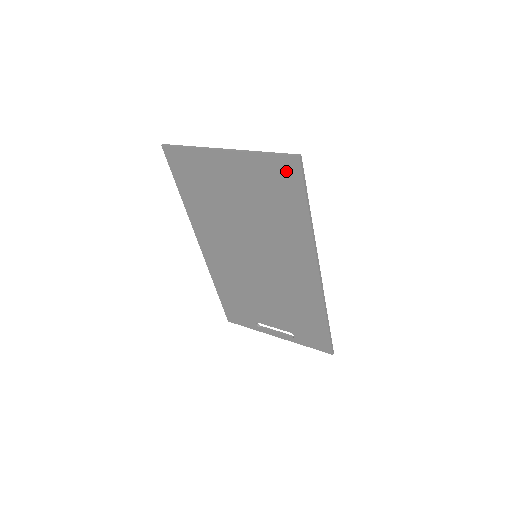
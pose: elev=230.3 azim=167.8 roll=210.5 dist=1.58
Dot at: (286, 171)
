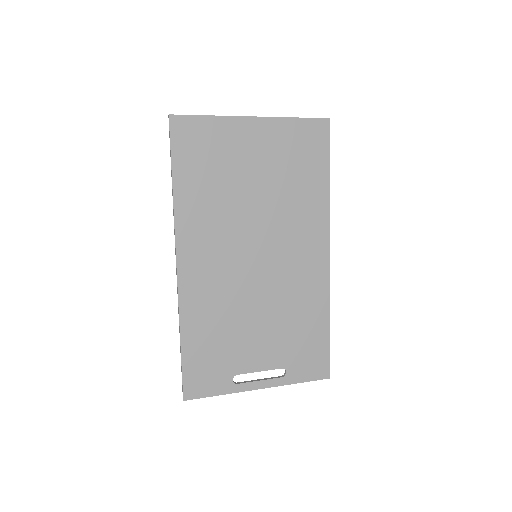
Dot at: (315, 134)
